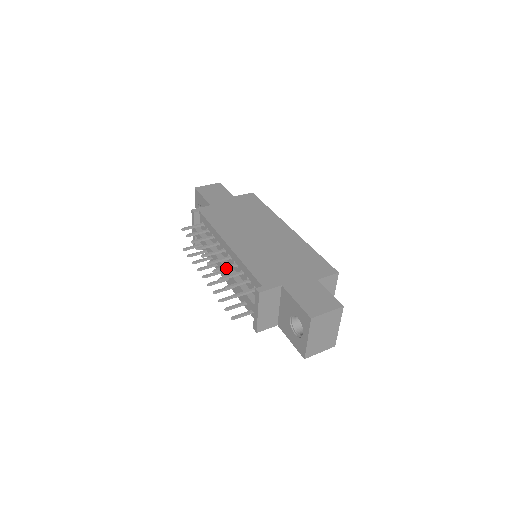
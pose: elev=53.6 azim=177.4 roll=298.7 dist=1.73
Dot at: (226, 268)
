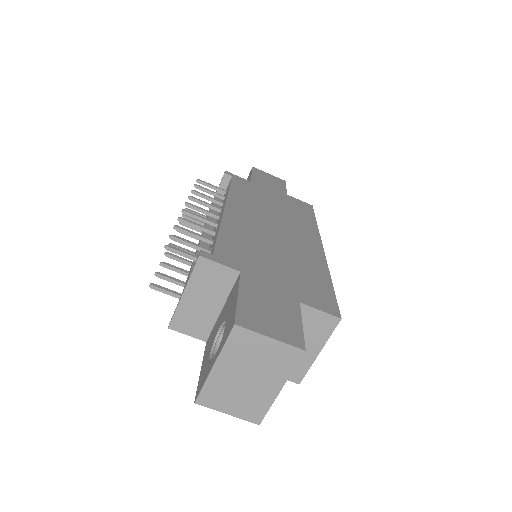
Dot at: (198, 227)
